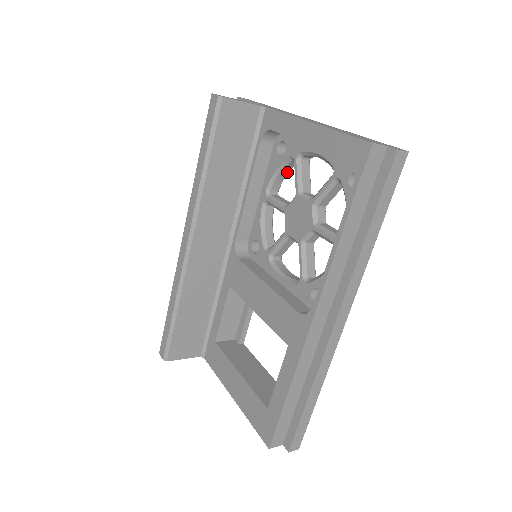
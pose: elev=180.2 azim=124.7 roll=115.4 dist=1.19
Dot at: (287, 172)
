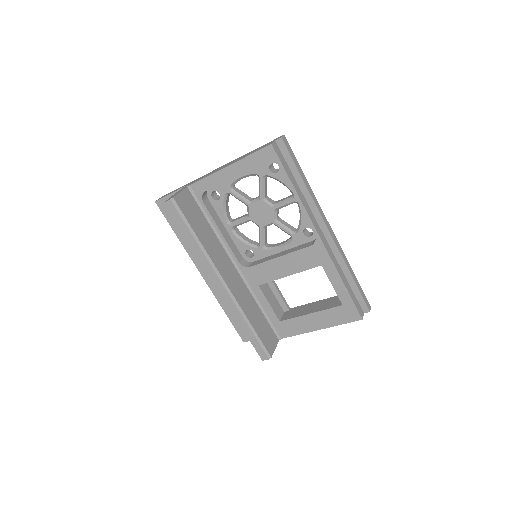
Dot at: occluded
